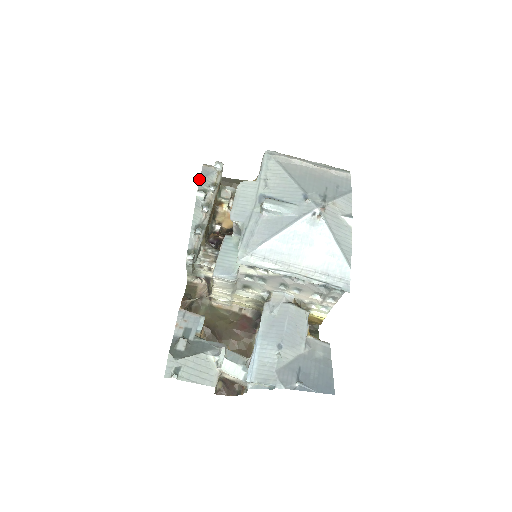
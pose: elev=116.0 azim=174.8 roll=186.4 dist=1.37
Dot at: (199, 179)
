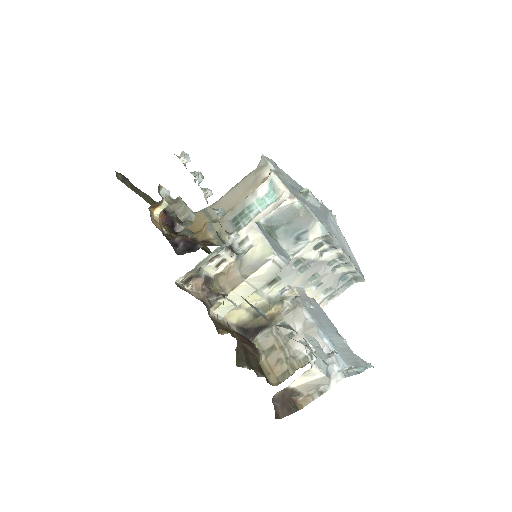
Dot at: occluded
